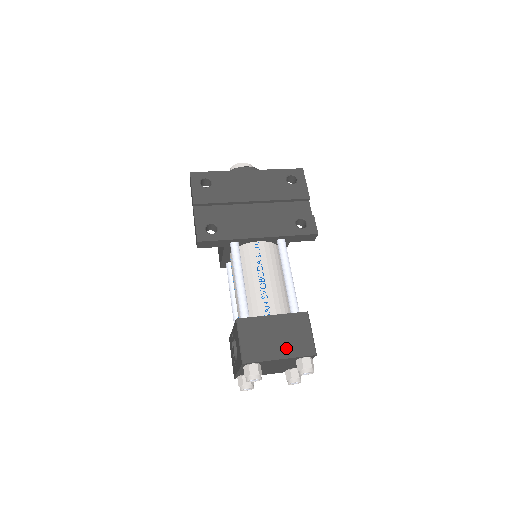
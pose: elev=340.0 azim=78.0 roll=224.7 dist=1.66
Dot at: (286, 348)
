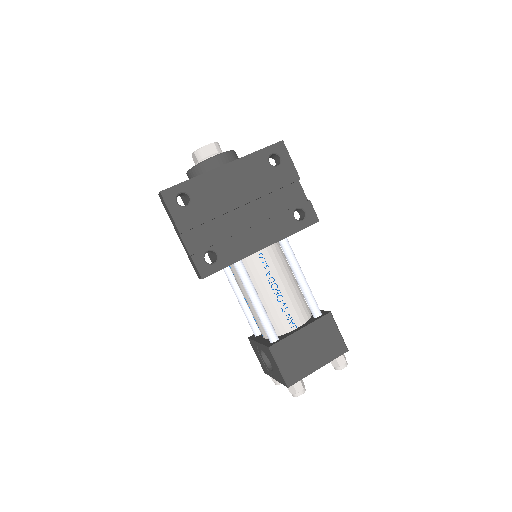
Dot at: (321, 356)
